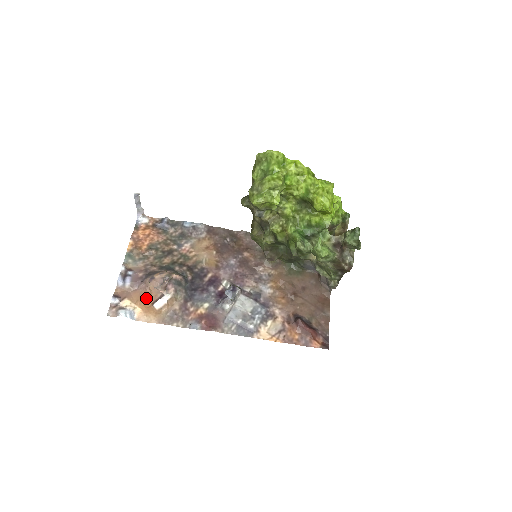
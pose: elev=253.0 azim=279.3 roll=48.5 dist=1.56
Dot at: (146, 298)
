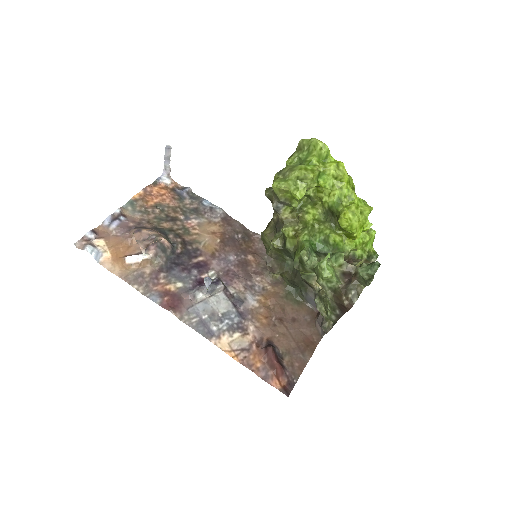
Dot at: (123, 248)
